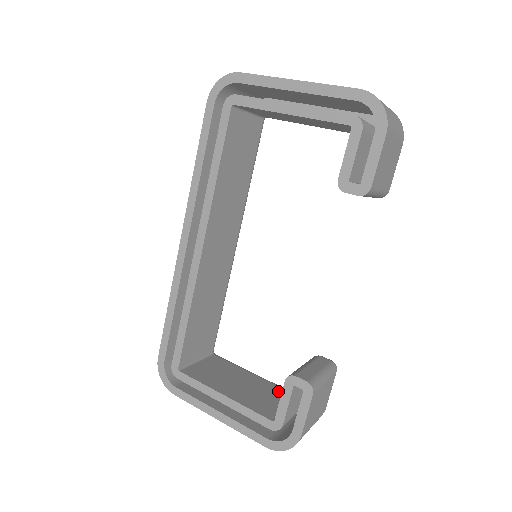
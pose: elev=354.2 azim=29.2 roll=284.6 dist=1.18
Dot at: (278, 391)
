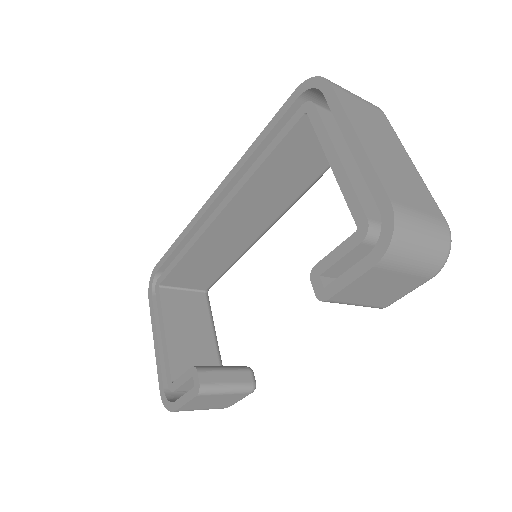
Dot at: (212, 362)
